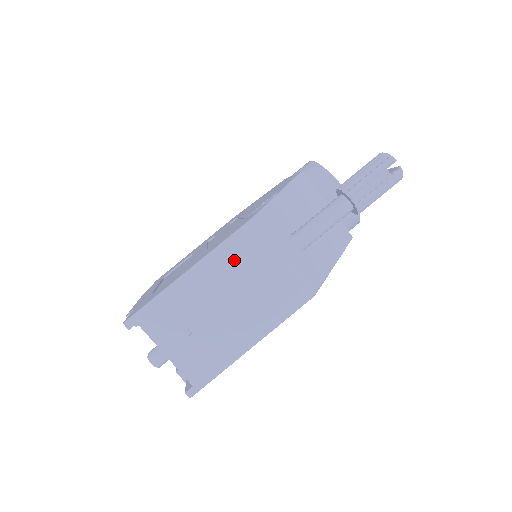
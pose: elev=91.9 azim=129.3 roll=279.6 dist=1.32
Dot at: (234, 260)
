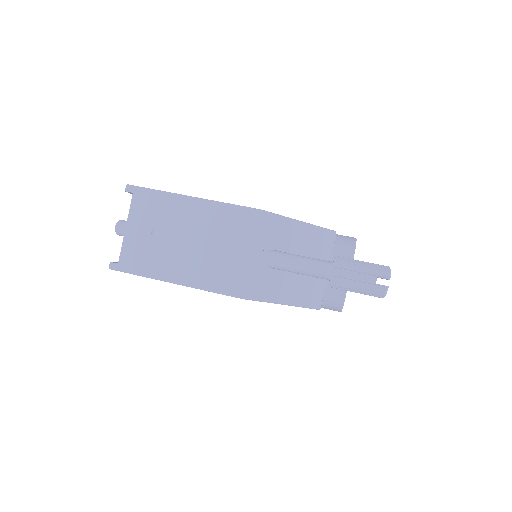
Dot at: (222, 221)
